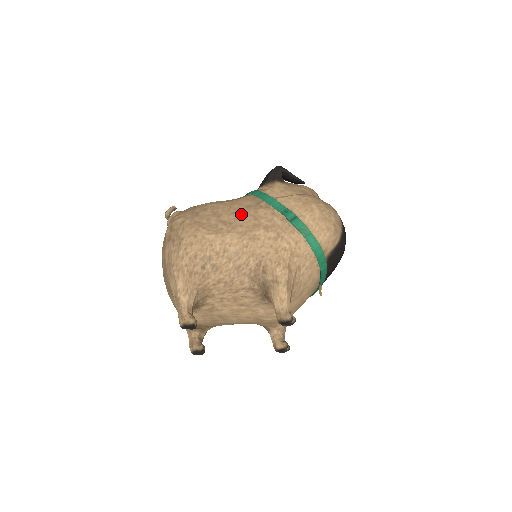
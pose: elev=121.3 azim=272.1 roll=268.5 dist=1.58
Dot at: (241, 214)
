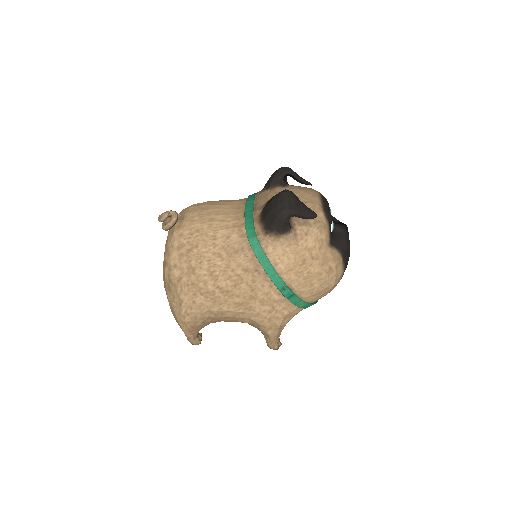
Dot at: (238, 281)
